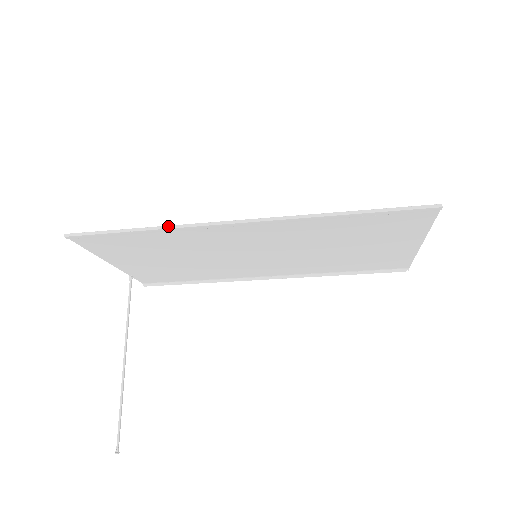
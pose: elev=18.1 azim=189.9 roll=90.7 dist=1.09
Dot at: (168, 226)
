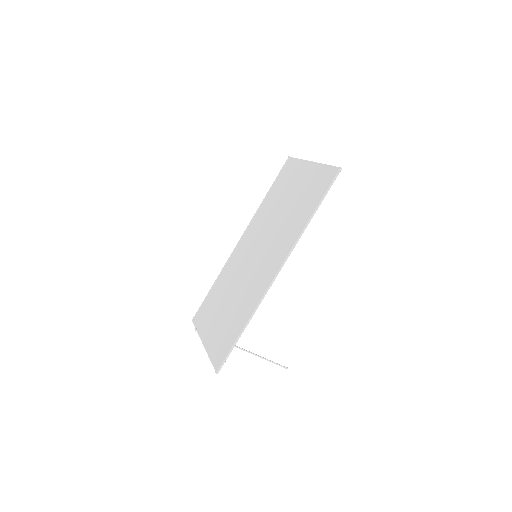
Dot at: (253, 313)
